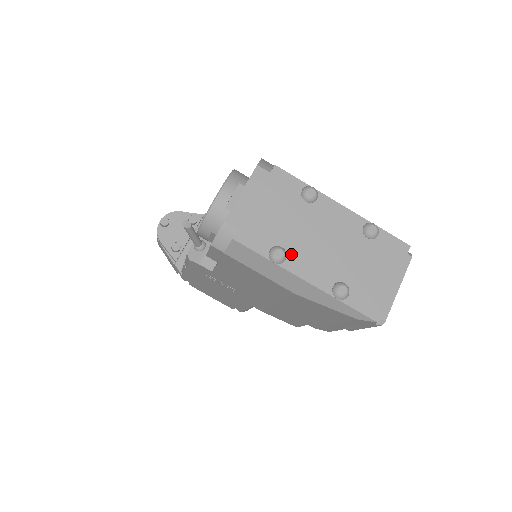
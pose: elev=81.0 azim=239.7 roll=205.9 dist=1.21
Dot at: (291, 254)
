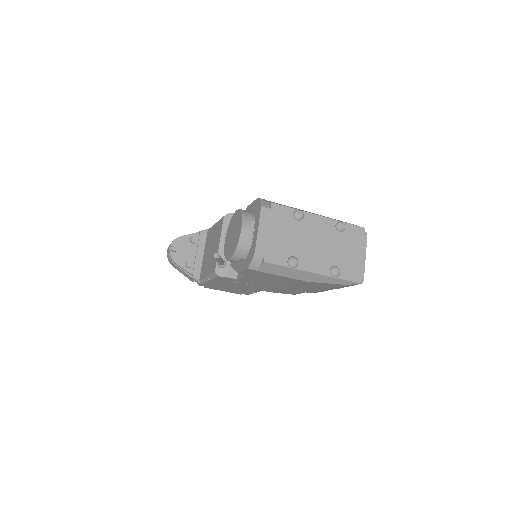
Dot at: (300, 259)
